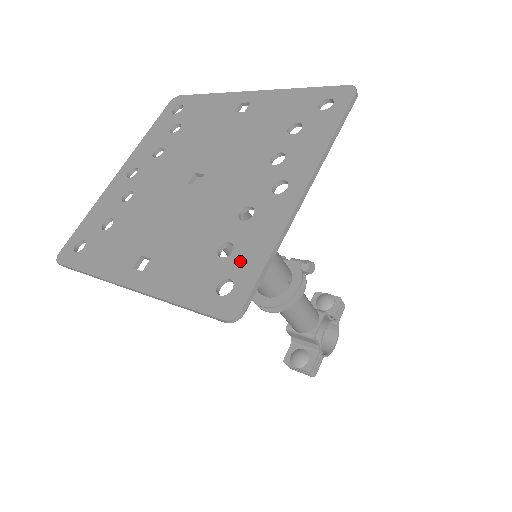
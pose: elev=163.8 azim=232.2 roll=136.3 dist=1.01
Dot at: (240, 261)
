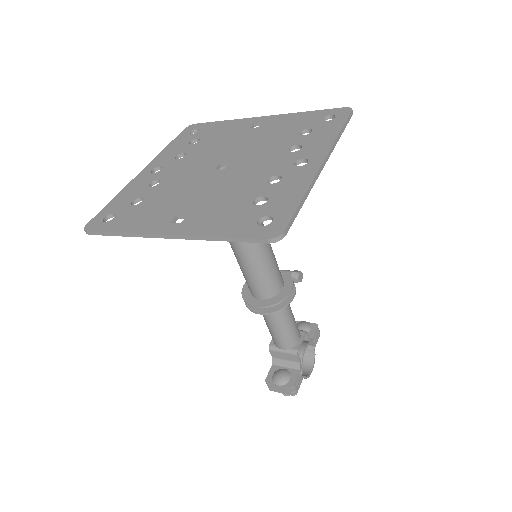
Dot at: (276, 205)
